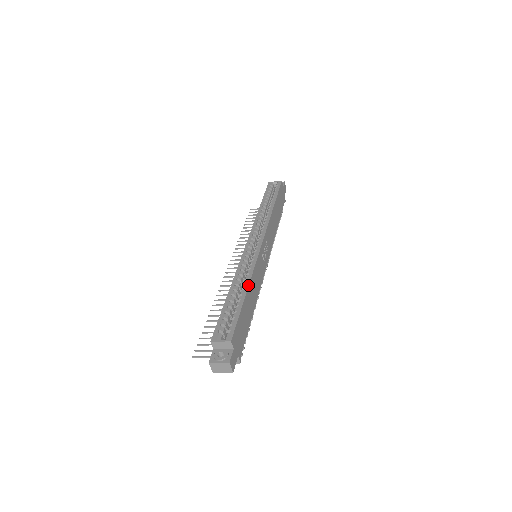
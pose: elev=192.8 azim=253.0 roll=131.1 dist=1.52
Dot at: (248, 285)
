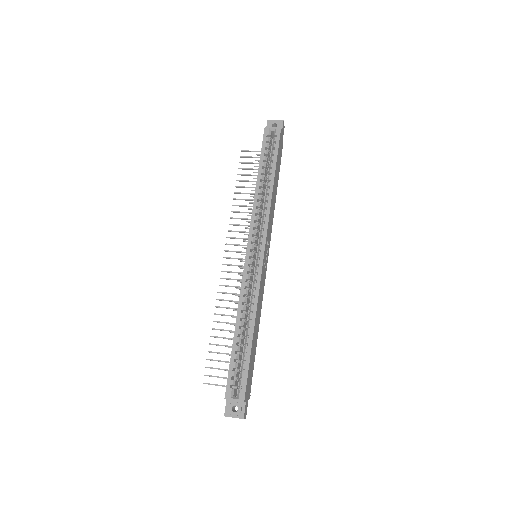
Dot at: (254, 323)
